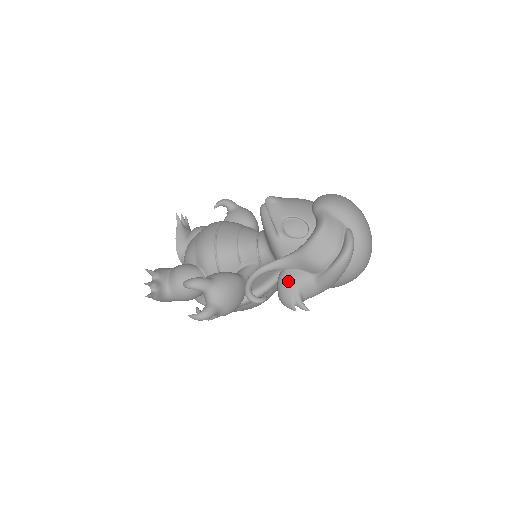
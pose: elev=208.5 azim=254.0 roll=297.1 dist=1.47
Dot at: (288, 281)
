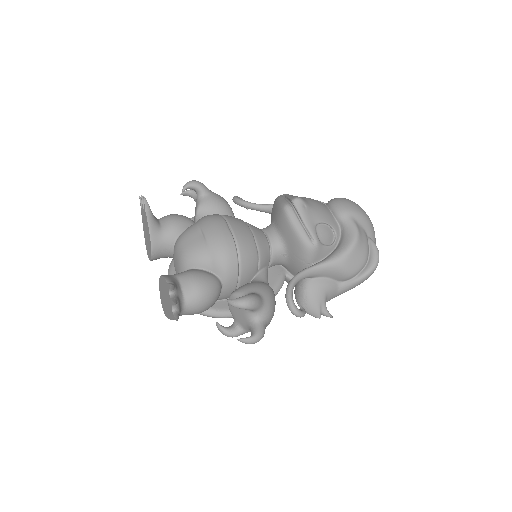
Dot at: (317, 289)
